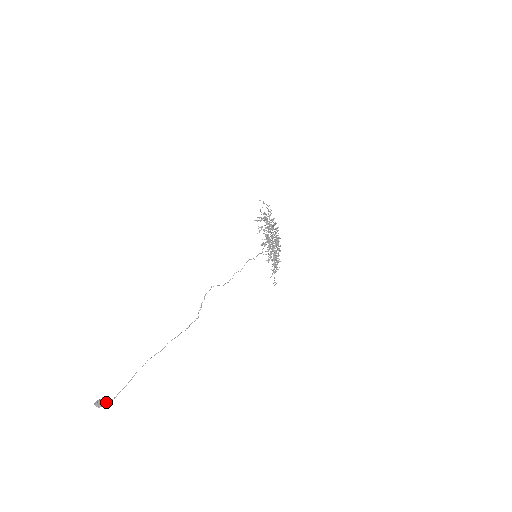
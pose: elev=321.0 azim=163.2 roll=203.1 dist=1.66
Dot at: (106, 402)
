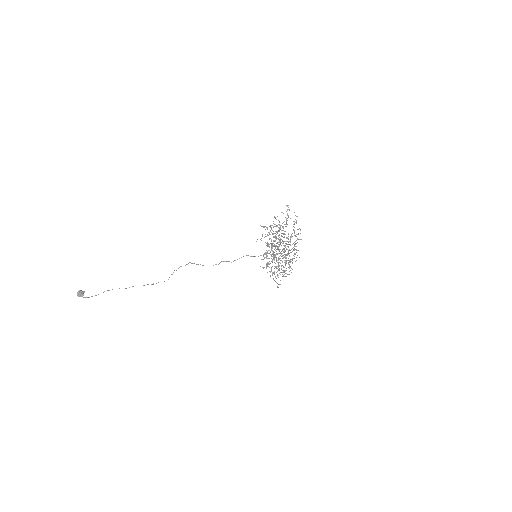
Dot at: occluded
